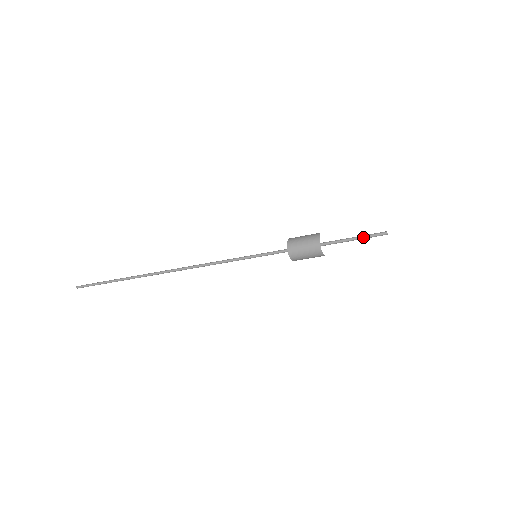
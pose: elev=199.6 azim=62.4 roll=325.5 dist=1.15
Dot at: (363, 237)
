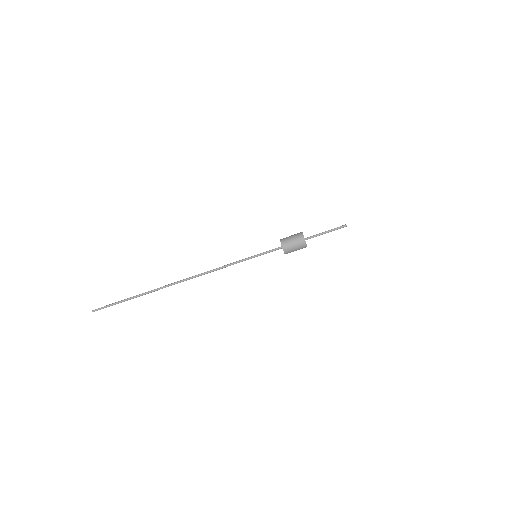
Dot at: (331, 231)
